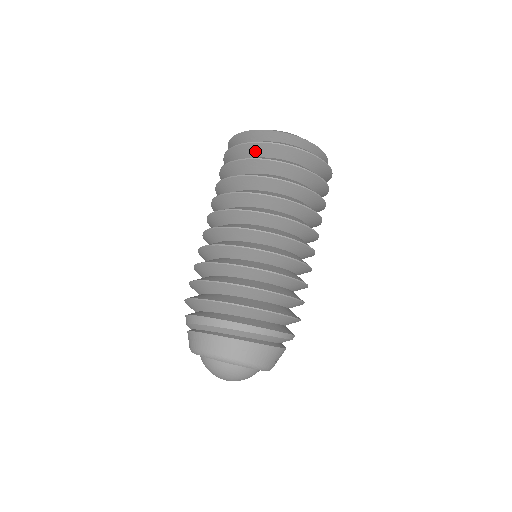
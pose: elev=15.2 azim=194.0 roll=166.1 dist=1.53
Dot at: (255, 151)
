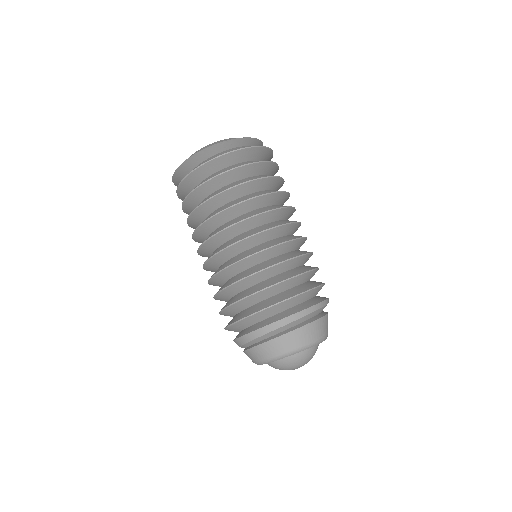
Dot at: (207, 171)
